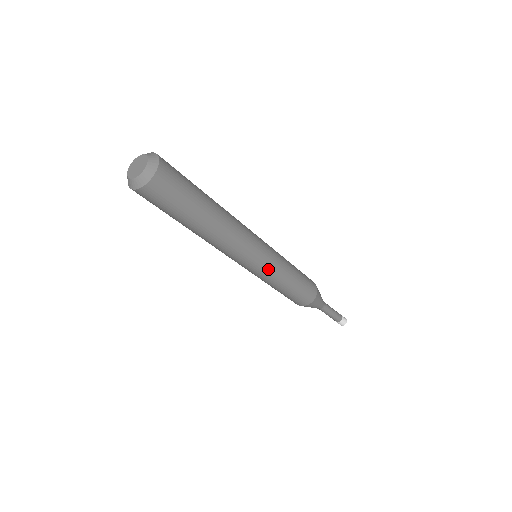
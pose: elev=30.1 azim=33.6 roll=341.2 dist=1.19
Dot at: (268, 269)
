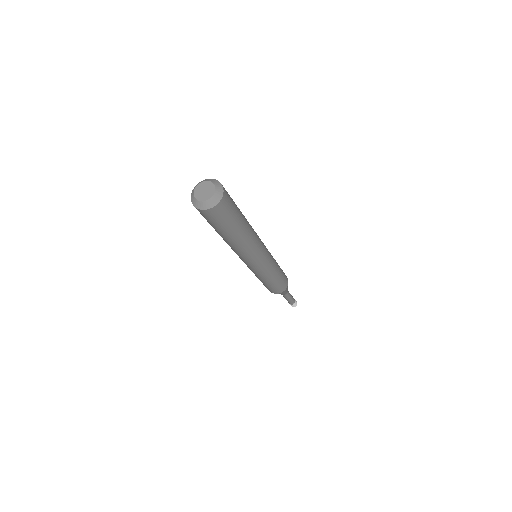
Dot at: (270, 258)
